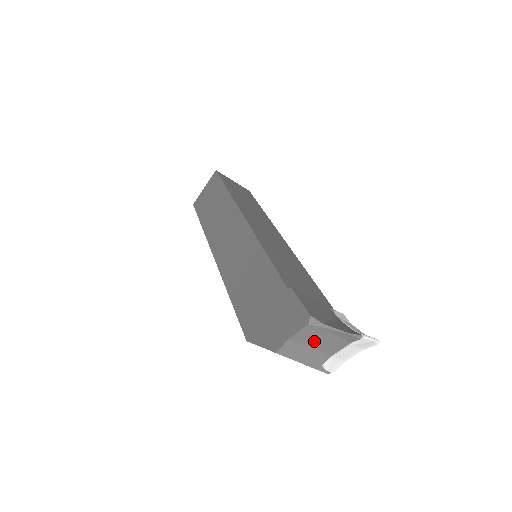
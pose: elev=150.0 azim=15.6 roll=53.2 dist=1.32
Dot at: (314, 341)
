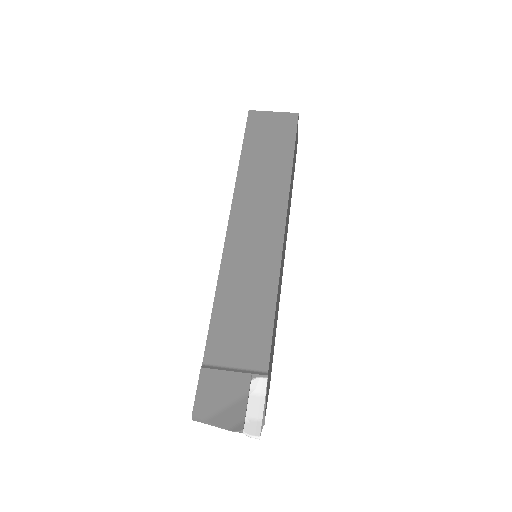
Dot at: occluded
